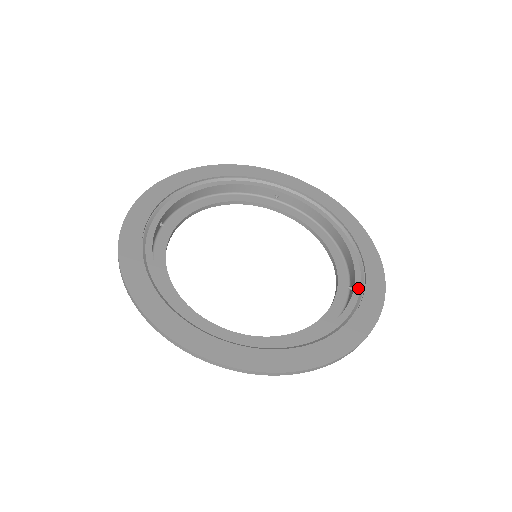
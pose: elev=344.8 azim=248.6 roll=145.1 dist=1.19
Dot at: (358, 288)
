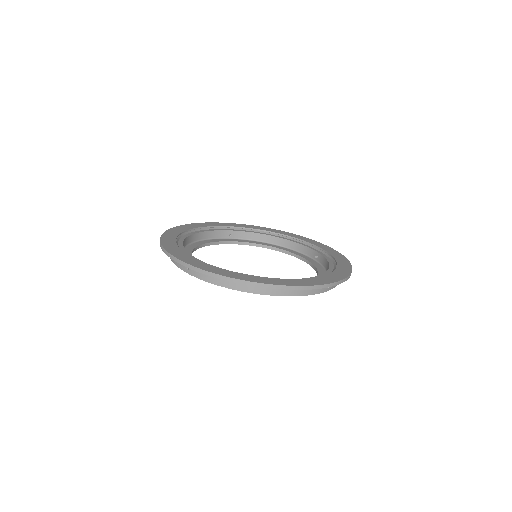
Dot at: occluded
